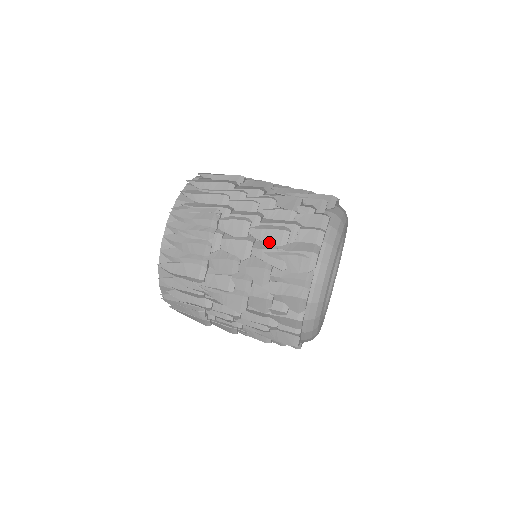
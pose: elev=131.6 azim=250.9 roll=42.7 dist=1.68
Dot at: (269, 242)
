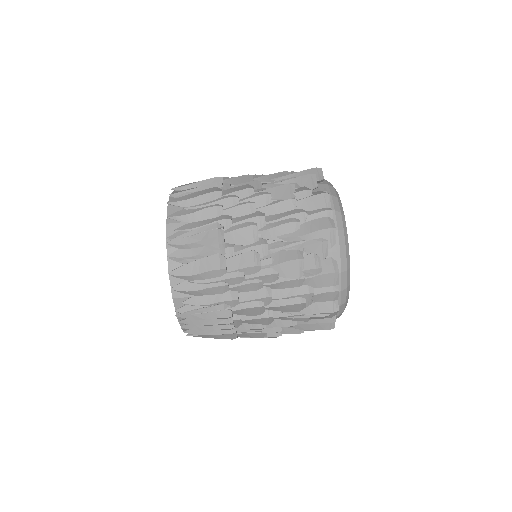
Dot at: (288, 311)
